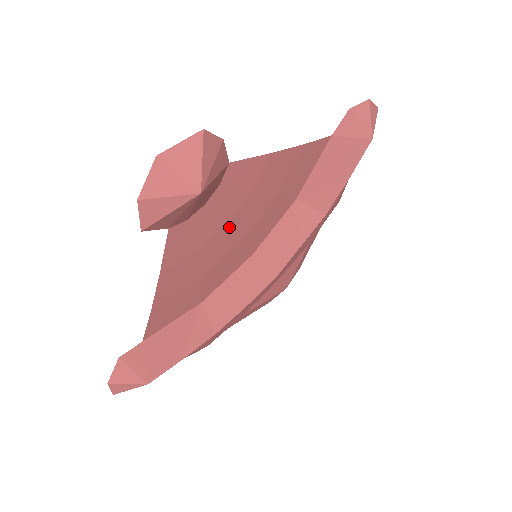
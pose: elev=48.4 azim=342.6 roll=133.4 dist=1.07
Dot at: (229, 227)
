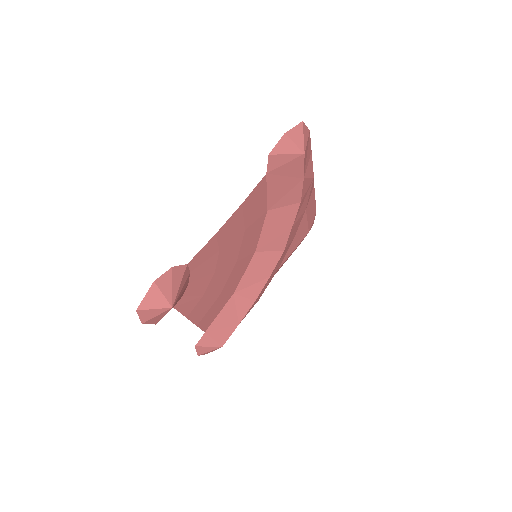
Dot at: (218, 269)
